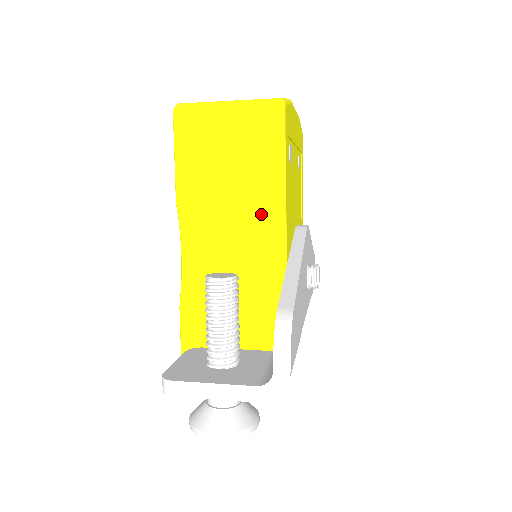
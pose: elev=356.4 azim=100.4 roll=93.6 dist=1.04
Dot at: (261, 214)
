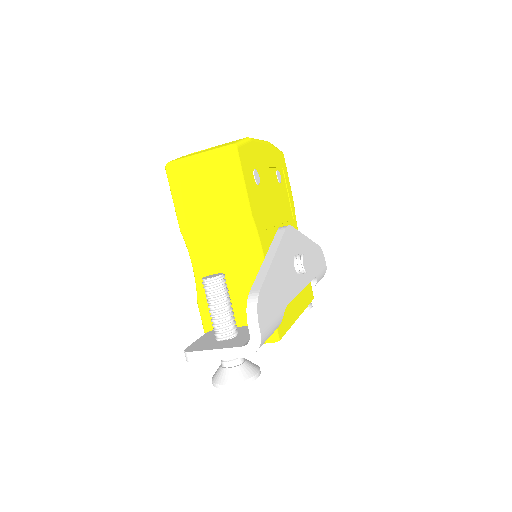
Dot at: (237, 227)
